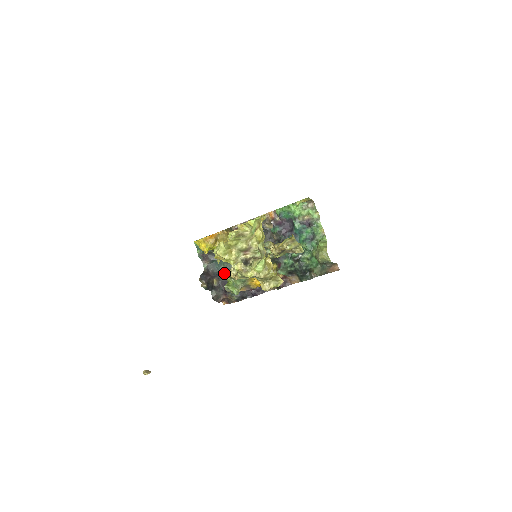
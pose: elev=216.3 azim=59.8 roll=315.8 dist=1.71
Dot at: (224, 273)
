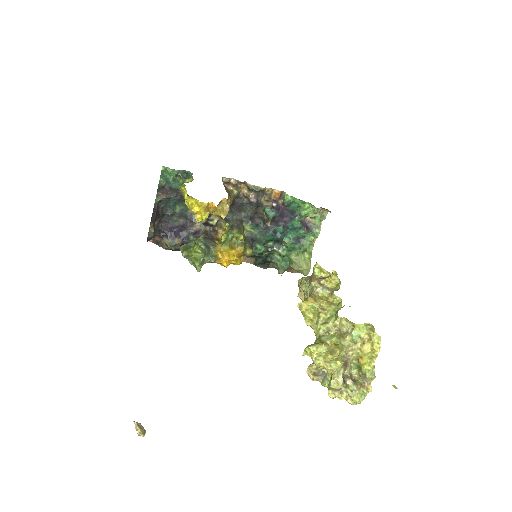
Dot at: (174, 214)
